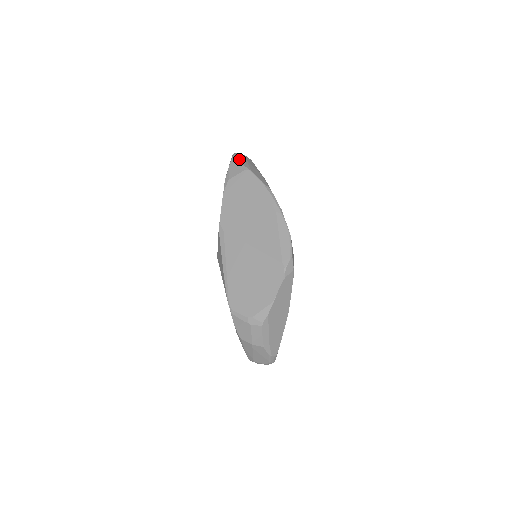
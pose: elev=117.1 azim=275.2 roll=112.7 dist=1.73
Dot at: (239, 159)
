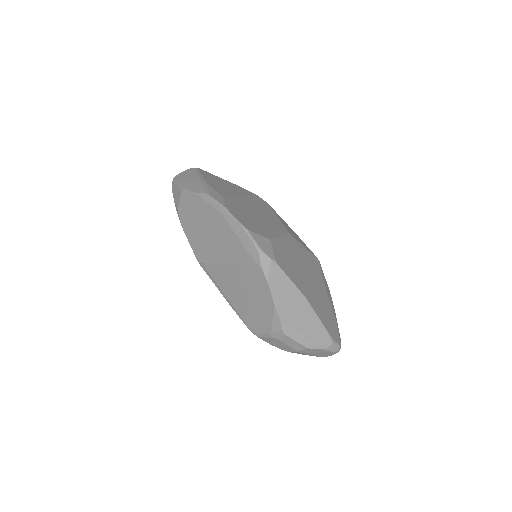
Dot at: (175, 183)
